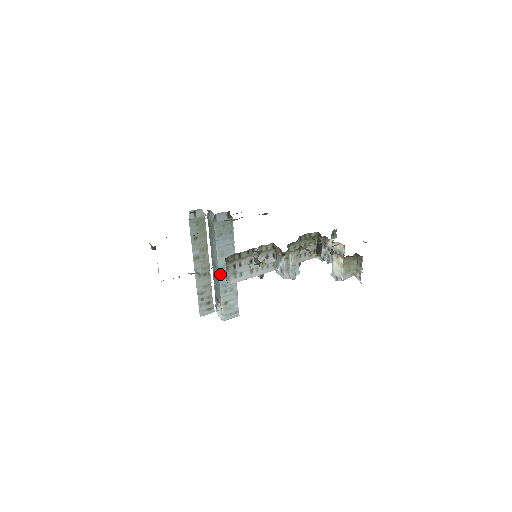
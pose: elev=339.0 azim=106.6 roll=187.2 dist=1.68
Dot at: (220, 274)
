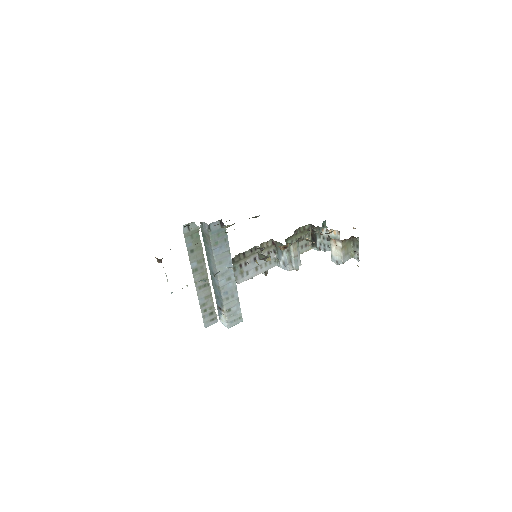
Dot at: (220, 282)
